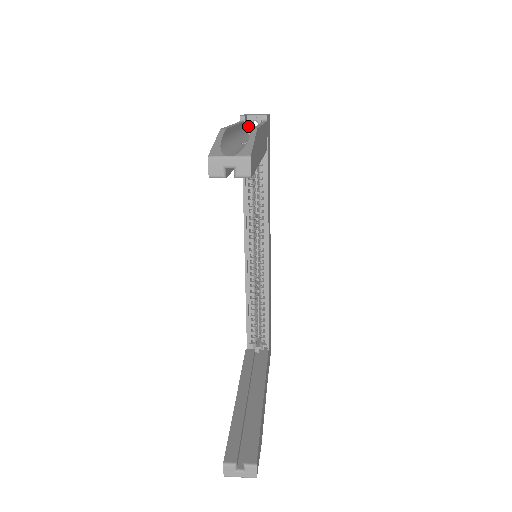
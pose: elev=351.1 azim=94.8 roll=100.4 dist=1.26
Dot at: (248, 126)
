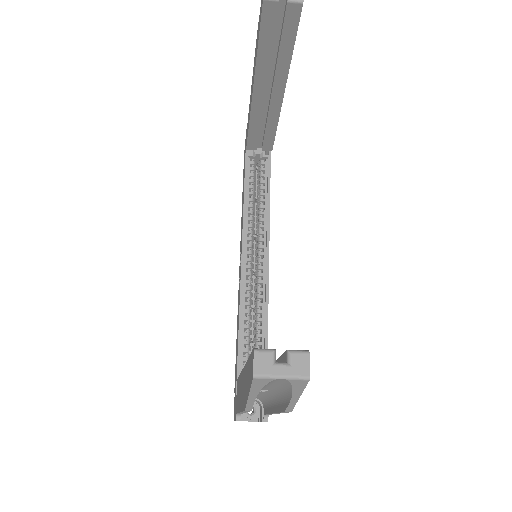
Dot at: occluded
